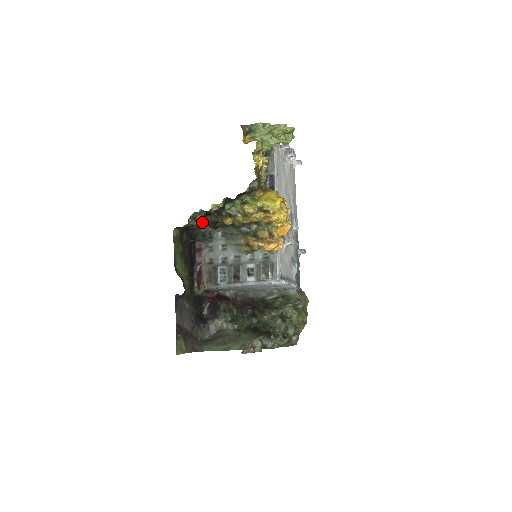
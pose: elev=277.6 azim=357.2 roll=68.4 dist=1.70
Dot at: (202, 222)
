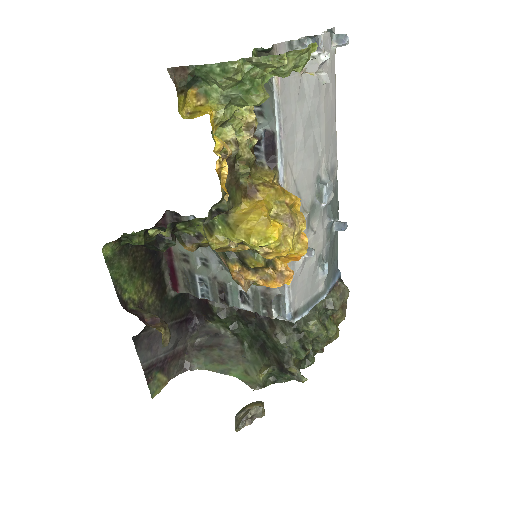
Dot at: (146, 238)
